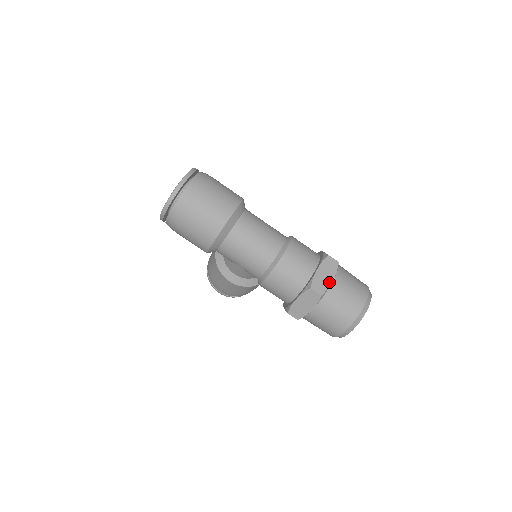
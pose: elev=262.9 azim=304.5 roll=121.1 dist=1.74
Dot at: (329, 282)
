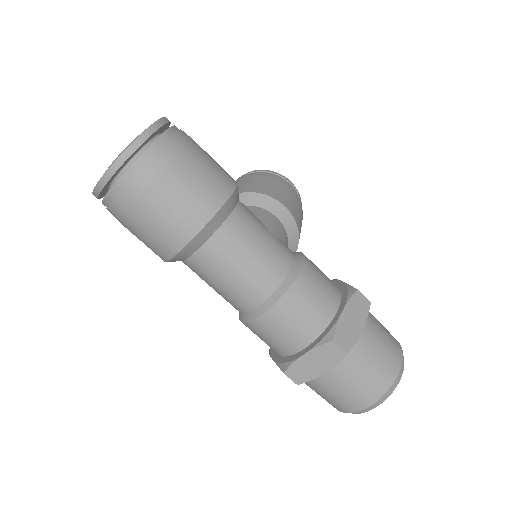
Dot at: (317, 374)
